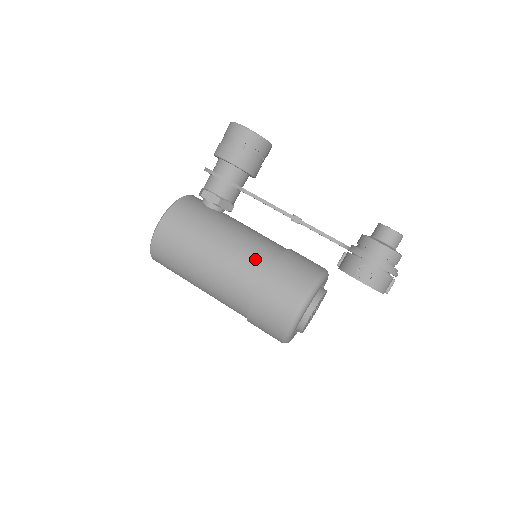
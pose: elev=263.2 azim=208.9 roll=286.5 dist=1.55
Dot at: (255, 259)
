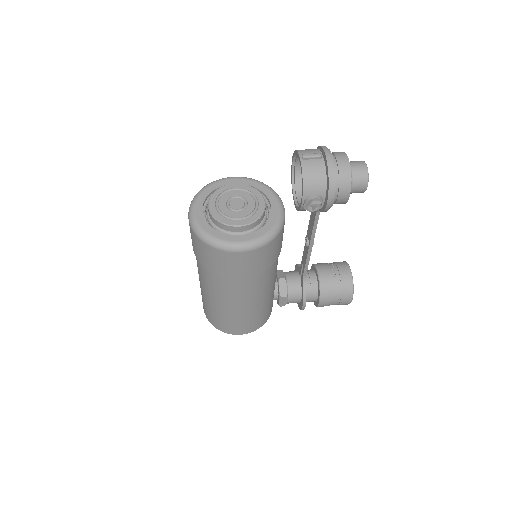
Dot at: occluded
